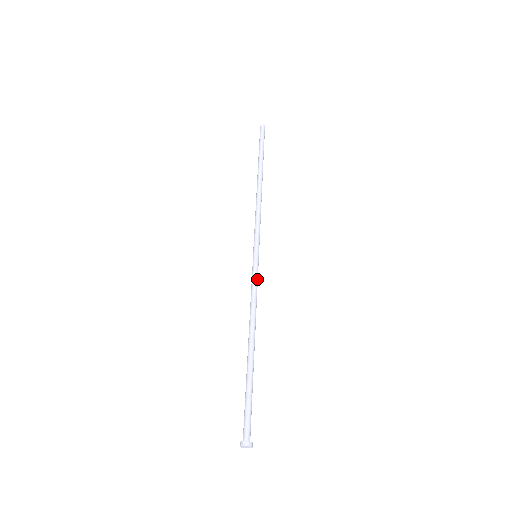
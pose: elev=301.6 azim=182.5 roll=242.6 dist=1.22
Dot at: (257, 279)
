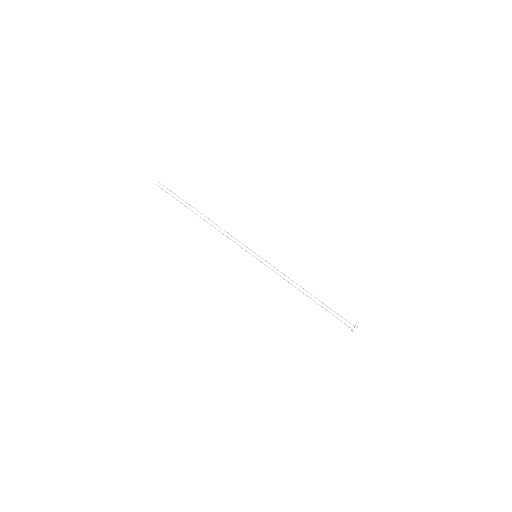
Dot at: (272, 266)
